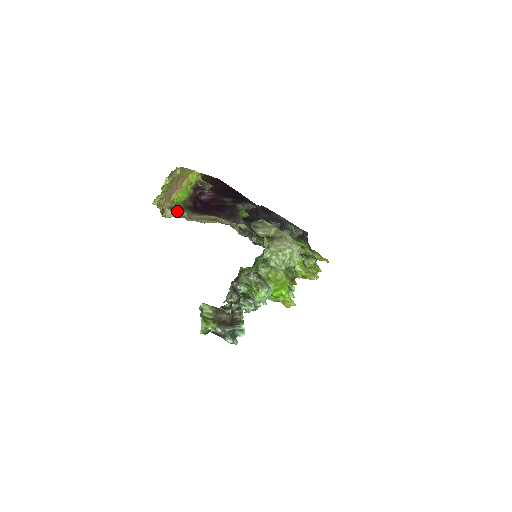
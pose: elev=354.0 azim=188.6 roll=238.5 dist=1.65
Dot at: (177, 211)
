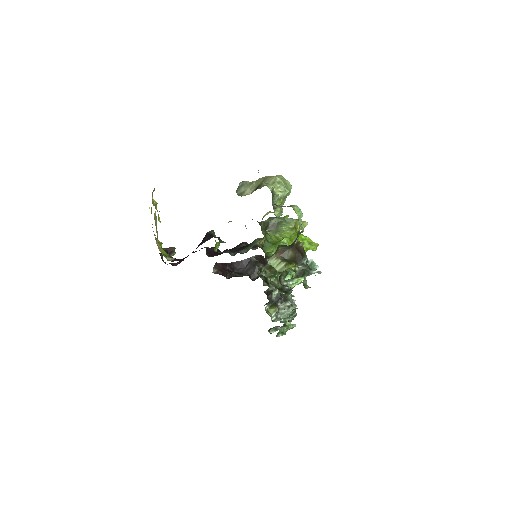
Dot at: occluded
